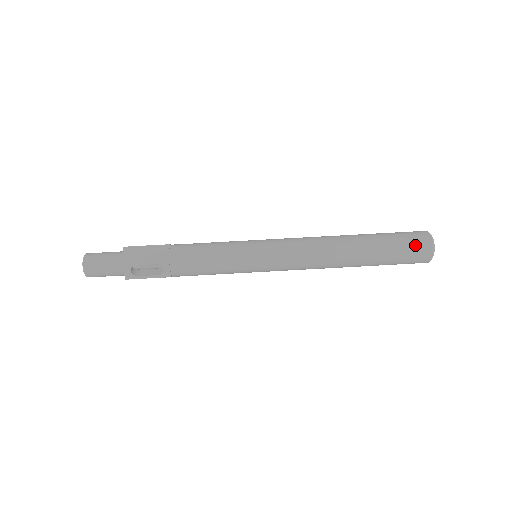
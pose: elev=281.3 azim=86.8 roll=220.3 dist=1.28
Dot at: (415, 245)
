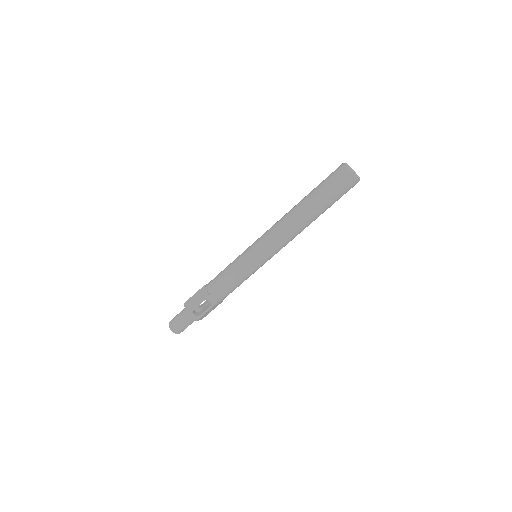
Dot at: (338, 178)
